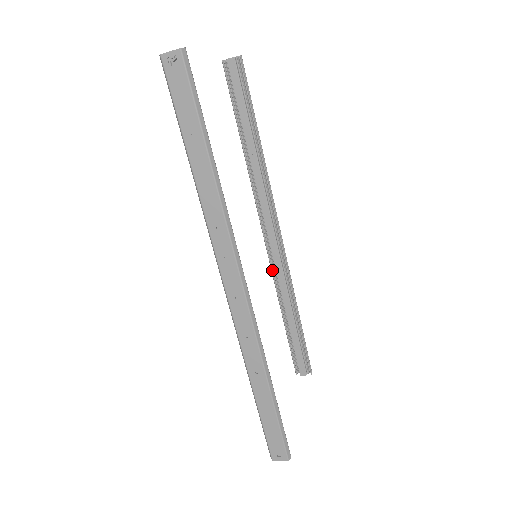
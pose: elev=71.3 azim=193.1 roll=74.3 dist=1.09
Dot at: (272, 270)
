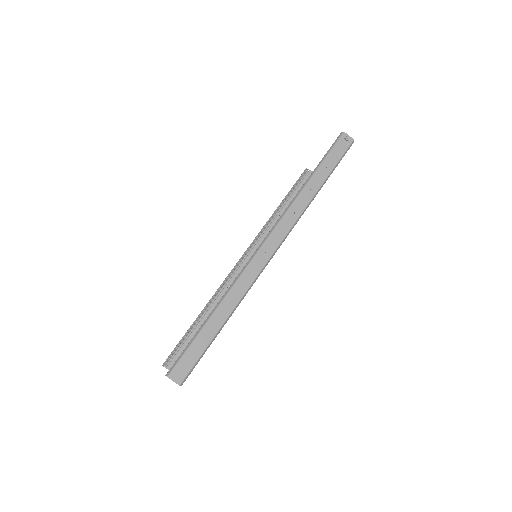
Dot at: (223, 283)
